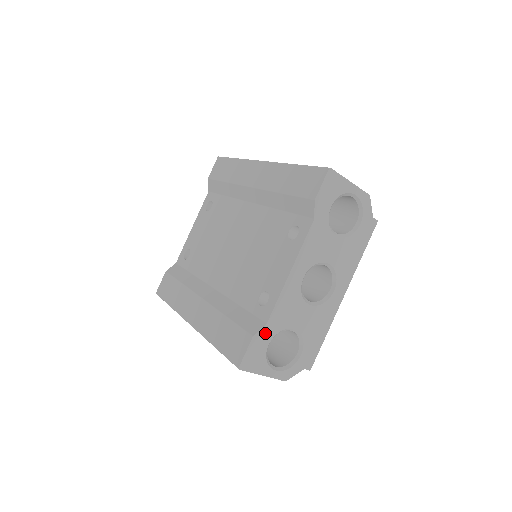
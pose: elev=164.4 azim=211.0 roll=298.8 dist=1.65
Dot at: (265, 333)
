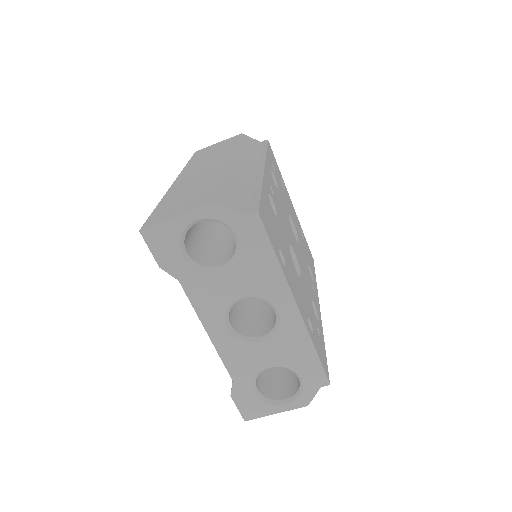
Dot at: (240, 387)
